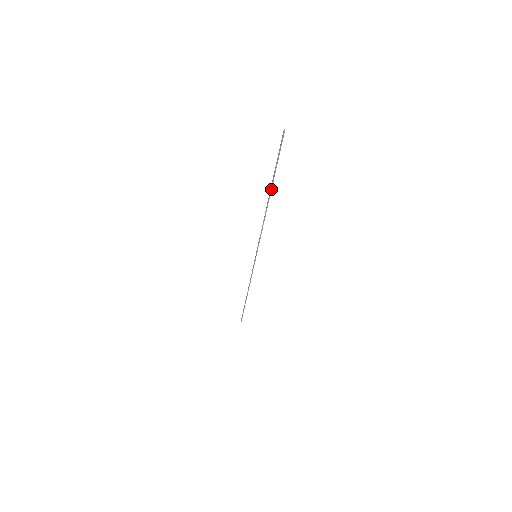
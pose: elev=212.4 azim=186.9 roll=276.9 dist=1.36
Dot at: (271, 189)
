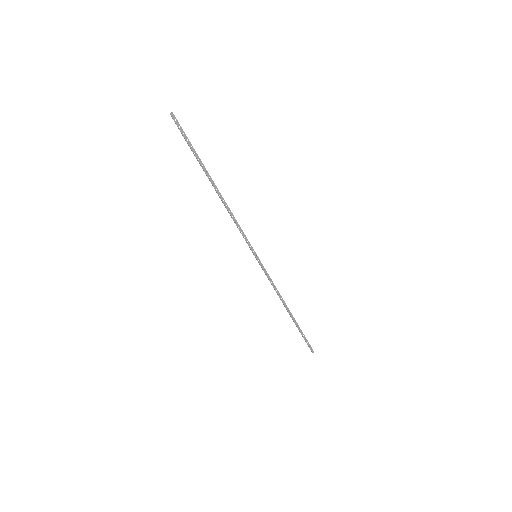
Dot at: (206, 174)
